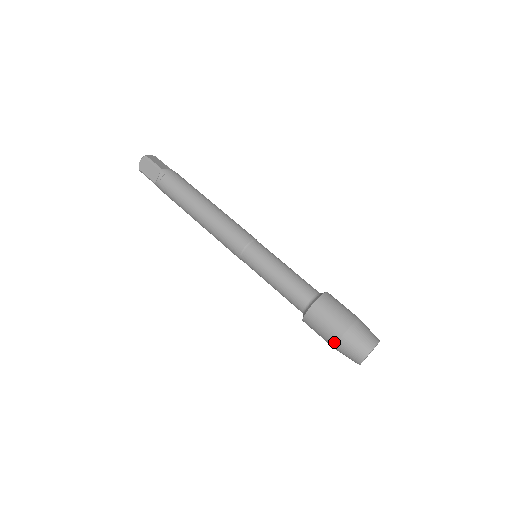
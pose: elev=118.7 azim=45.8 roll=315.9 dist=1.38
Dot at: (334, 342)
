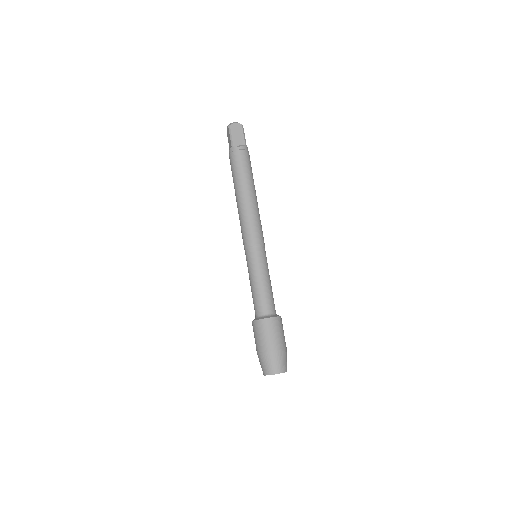
Dot at: (269, 349)
